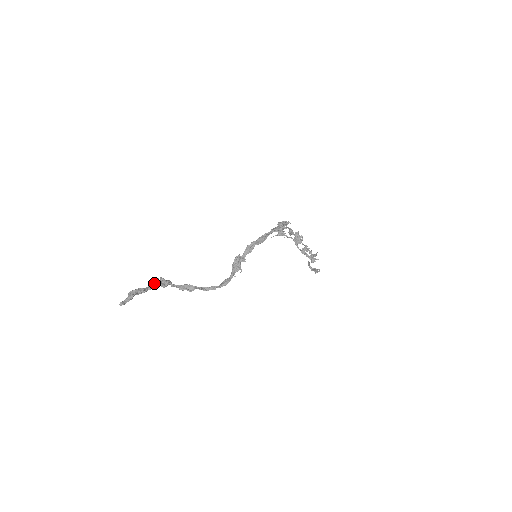
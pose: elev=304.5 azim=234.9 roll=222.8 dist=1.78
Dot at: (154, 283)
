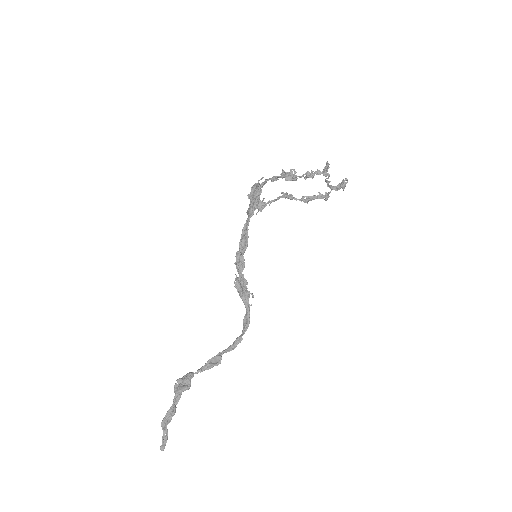
Dot at: (176, 394)
